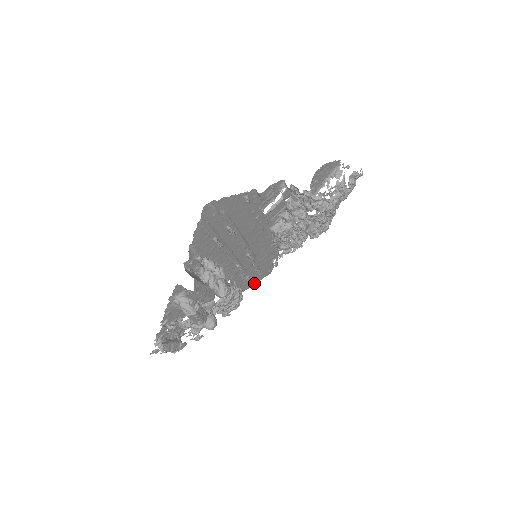
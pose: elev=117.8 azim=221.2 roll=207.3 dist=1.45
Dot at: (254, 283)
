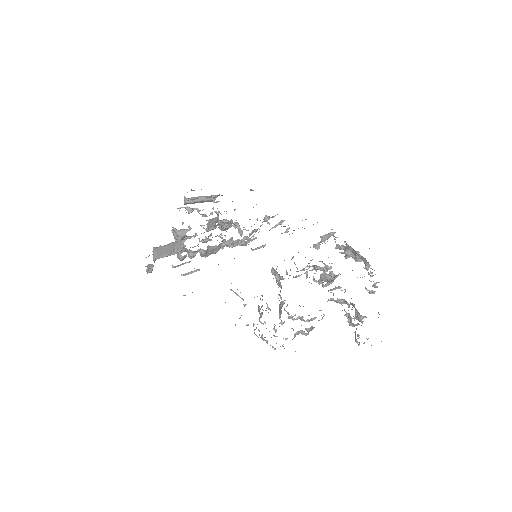
Dot at: occluded
